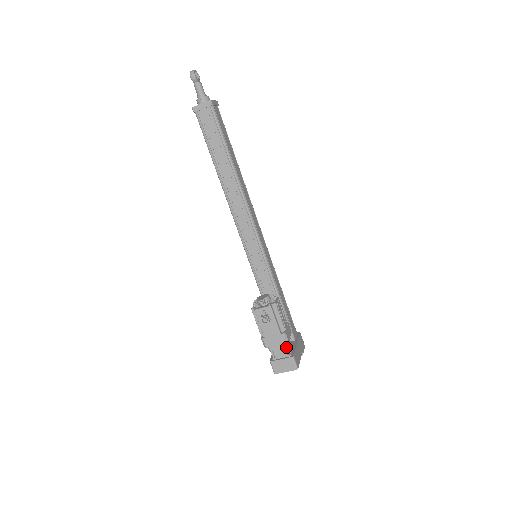
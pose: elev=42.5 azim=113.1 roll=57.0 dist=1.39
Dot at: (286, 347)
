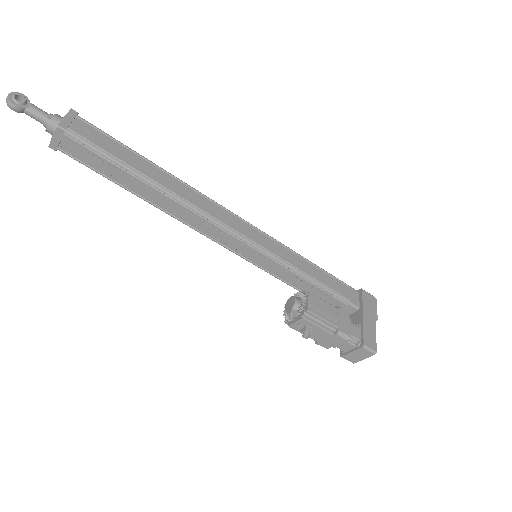
Dot at: (350, 338)
